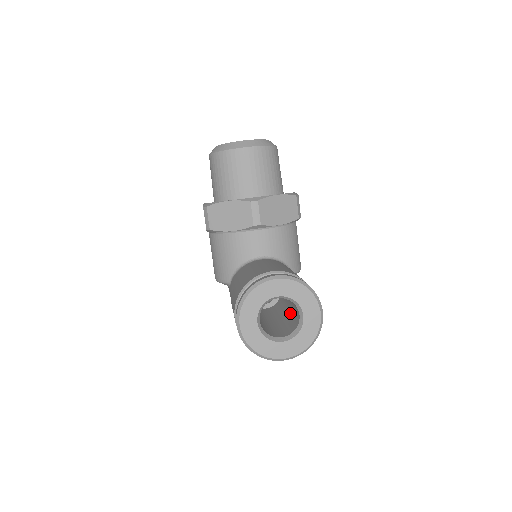
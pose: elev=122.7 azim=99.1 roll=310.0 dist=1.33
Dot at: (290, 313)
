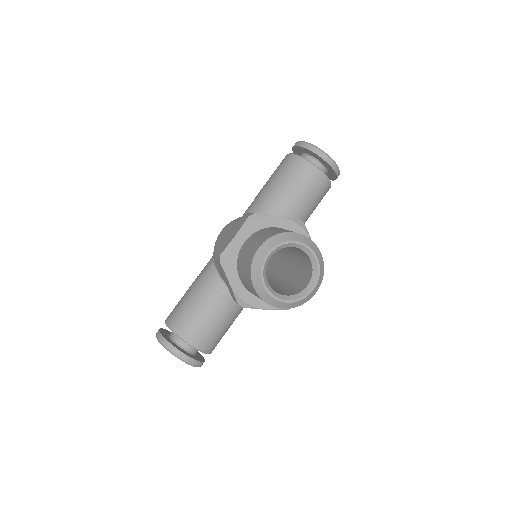
Dot at: occluded
